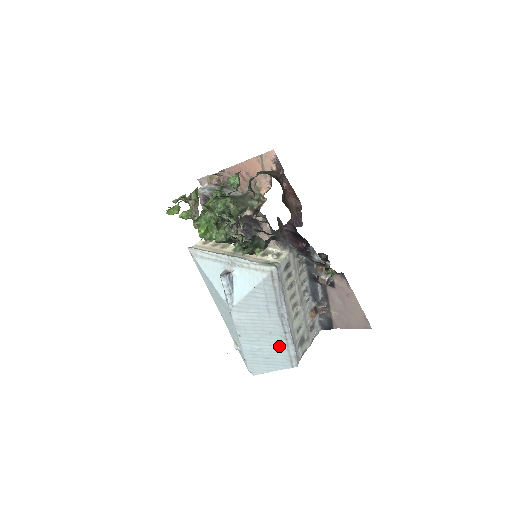
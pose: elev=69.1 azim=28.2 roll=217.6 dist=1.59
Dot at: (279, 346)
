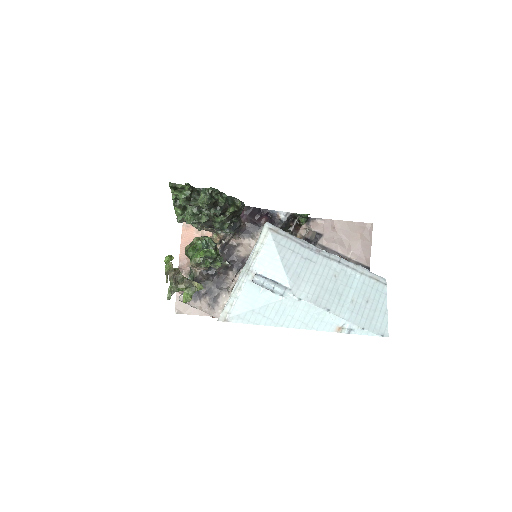
Dot at: (354, 279)
